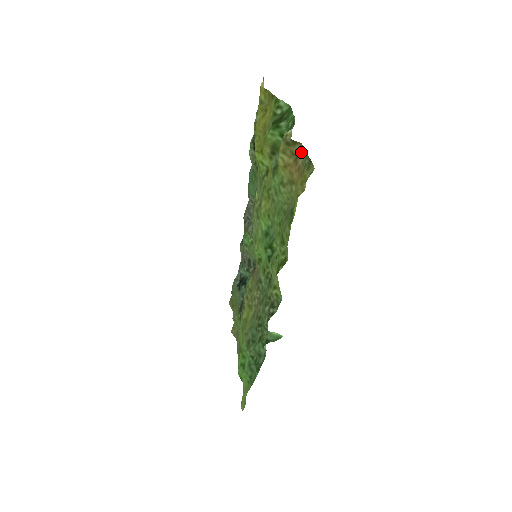
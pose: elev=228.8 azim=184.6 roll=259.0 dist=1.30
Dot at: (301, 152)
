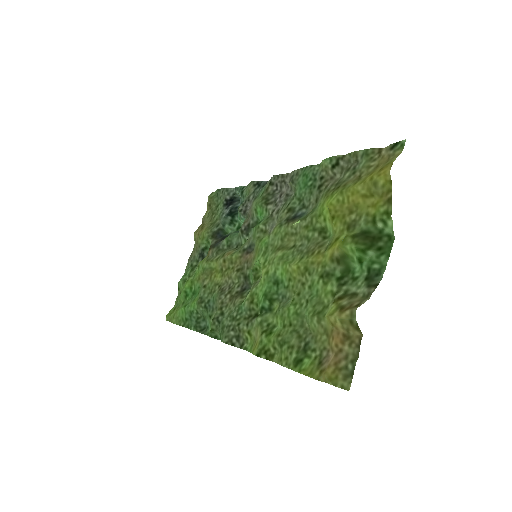
Dot at: (355, 343)
